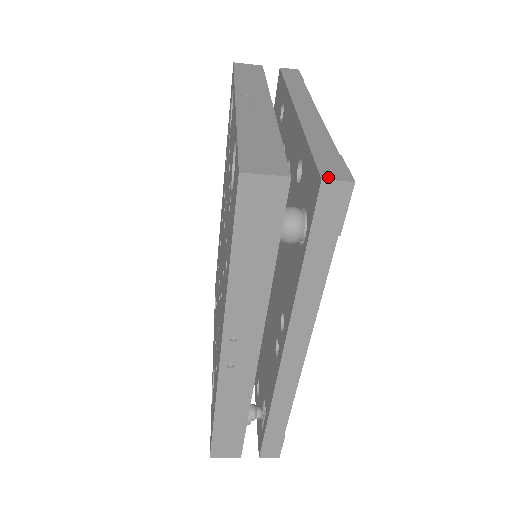
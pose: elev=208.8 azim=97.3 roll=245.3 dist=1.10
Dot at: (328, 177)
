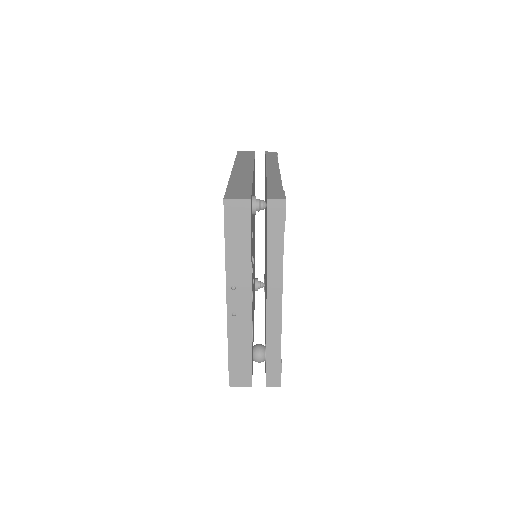
Dot at: (269, 385)
